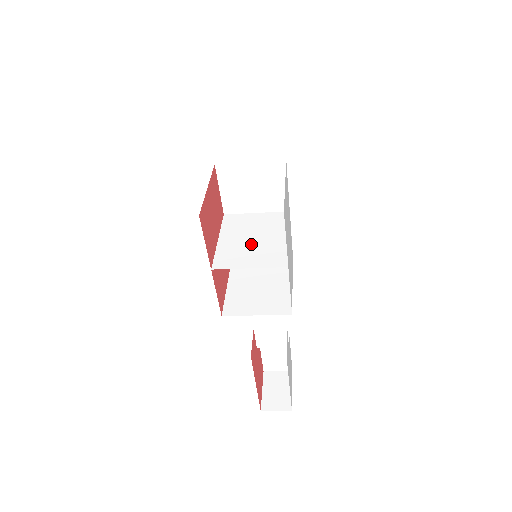
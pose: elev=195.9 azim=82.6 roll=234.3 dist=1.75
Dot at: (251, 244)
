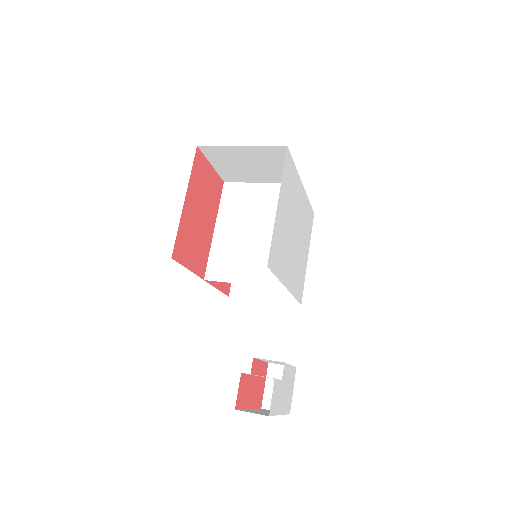
Dot at: (250, 242)
